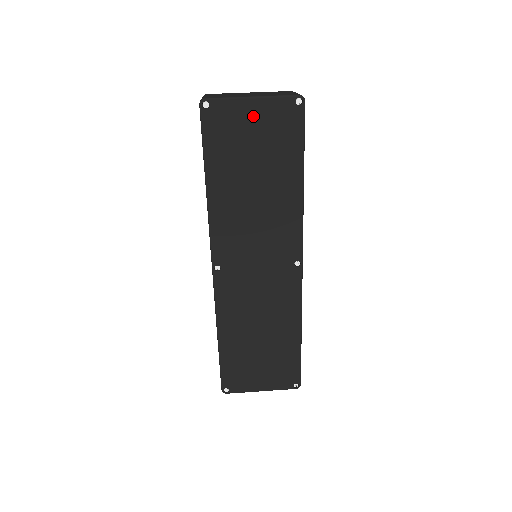
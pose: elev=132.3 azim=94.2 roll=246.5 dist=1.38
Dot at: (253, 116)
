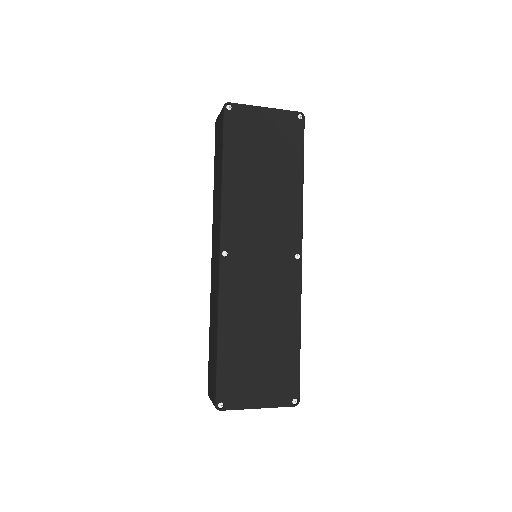
Dot at: (265, 121)
